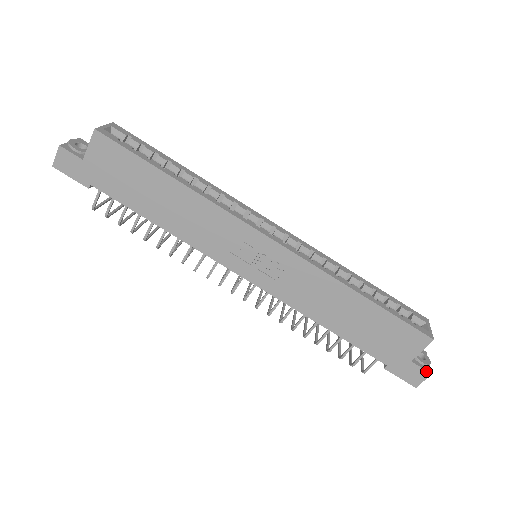
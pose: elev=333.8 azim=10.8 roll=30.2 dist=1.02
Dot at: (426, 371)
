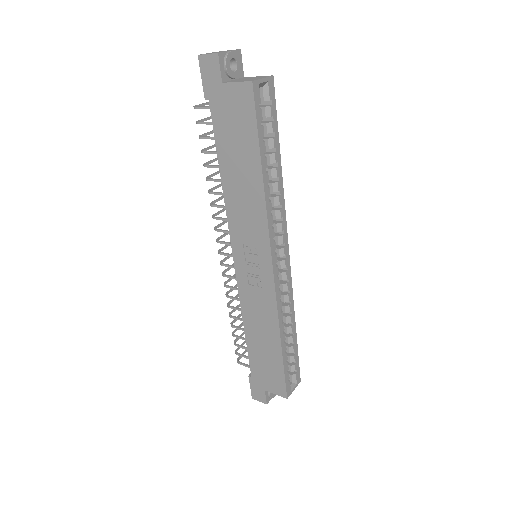
Dot at: (266, 401)
